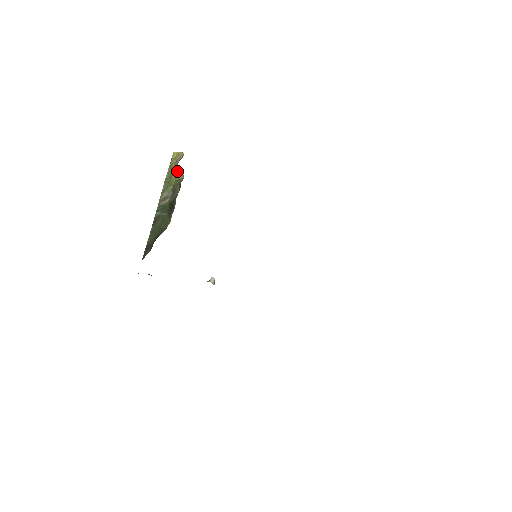
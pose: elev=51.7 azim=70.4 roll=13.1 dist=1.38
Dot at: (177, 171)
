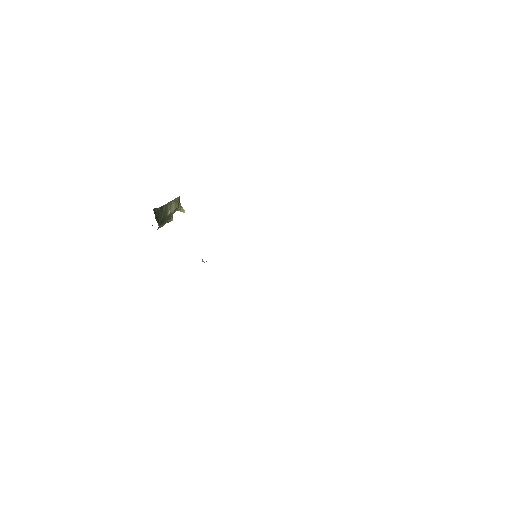
Dot at: occluded
